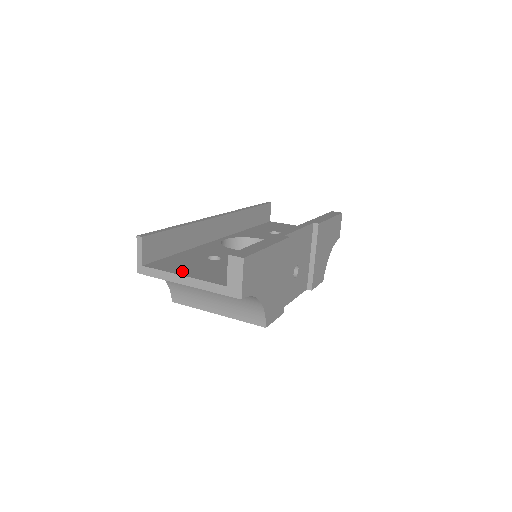
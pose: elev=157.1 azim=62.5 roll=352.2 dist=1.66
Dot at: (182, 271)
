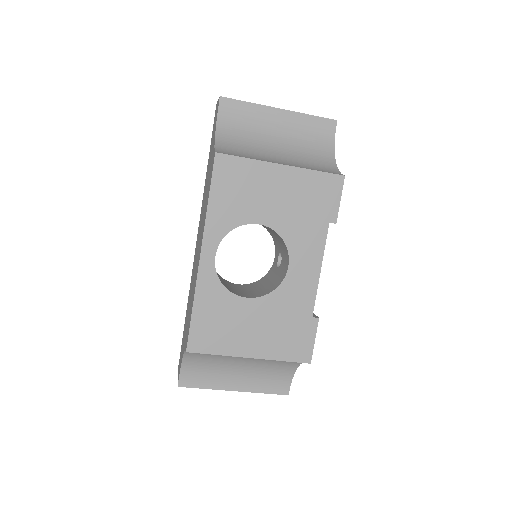
Dot at: occluded
